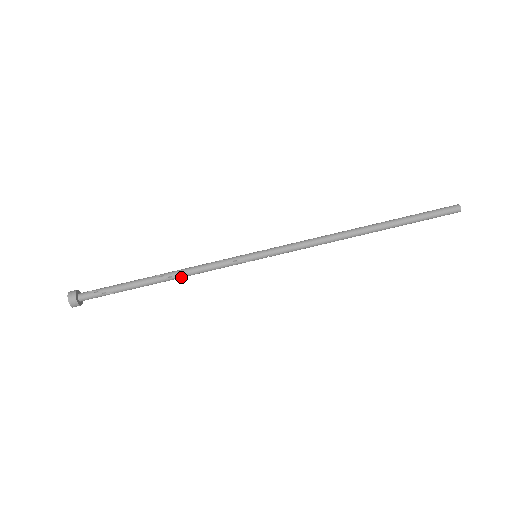
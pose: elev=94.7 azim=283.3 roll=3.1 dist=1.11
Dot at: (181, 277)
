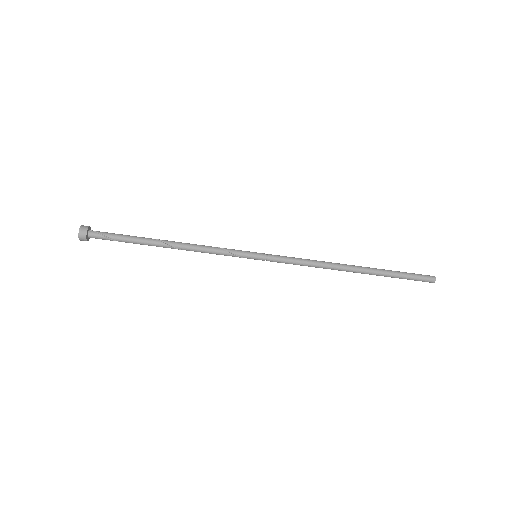
Dot at: (186, 250)
